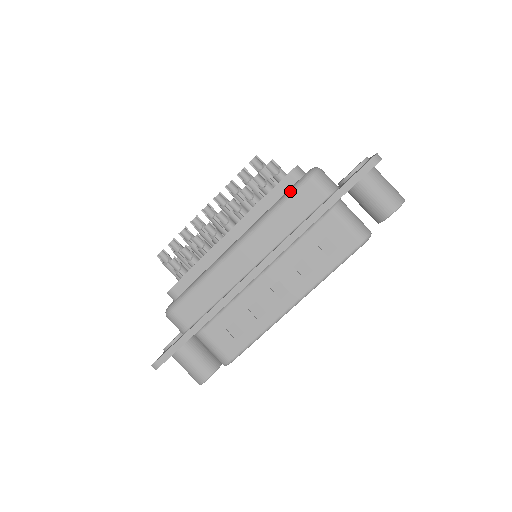
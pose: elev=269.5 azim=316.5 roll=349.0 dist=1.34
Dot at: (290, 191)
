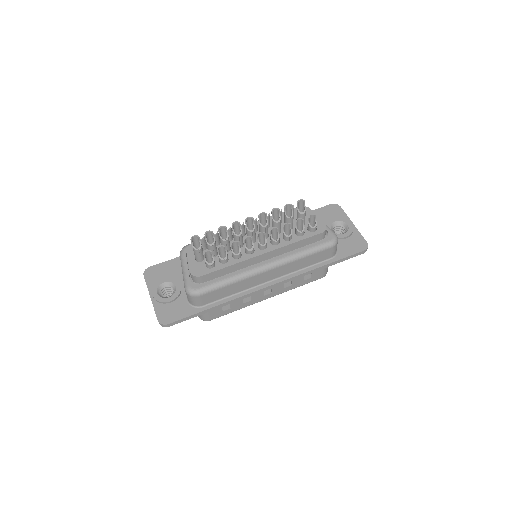
Dot at: (318, 249)
